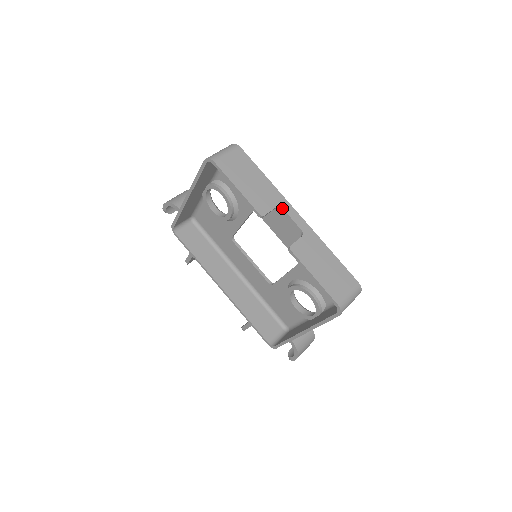
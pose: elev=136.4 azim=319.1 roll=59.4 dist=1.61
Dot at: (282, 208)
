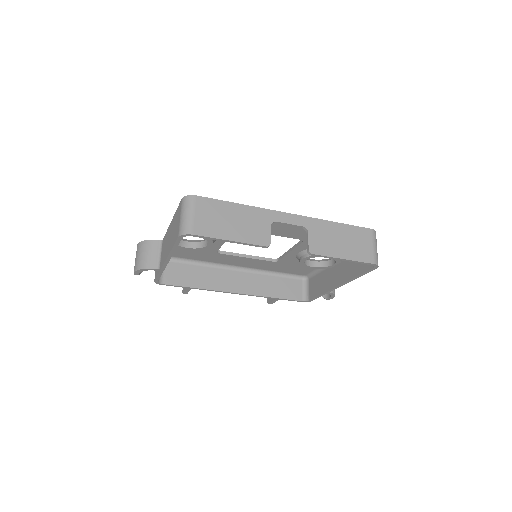
Dot at: (275, 222)
